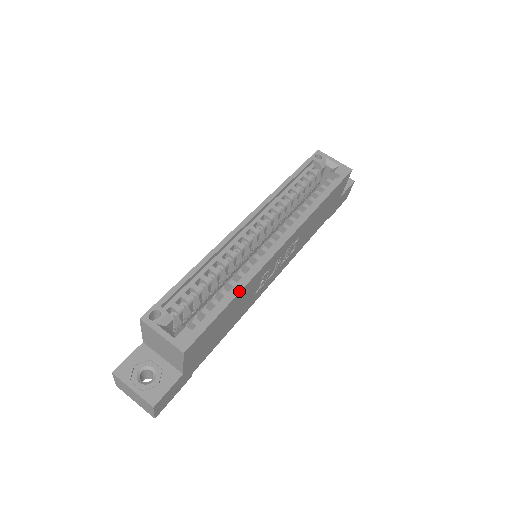
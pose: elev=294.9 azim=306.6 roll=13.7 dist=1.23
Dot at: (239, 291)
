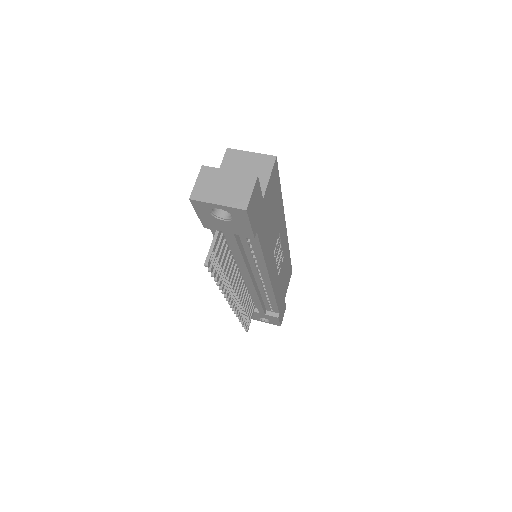
Dot at: (281, 198)
